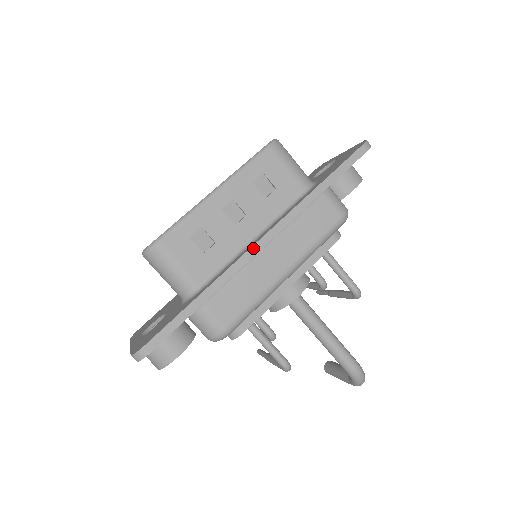
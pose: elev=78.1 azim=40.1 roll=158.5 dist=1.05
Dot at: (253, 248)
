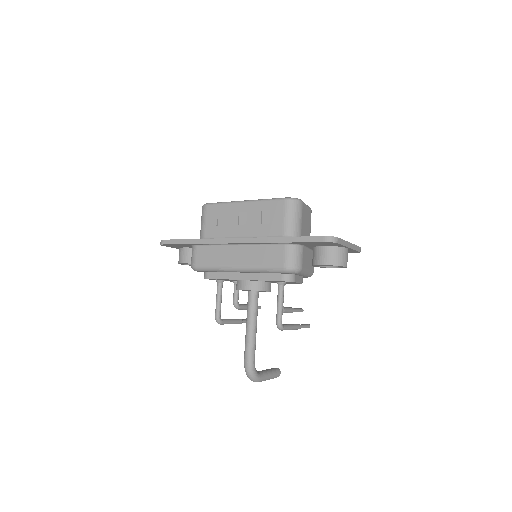
Dot at: (228, 239)
